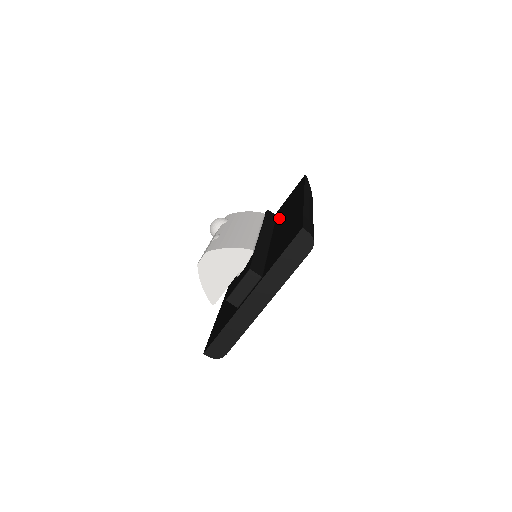
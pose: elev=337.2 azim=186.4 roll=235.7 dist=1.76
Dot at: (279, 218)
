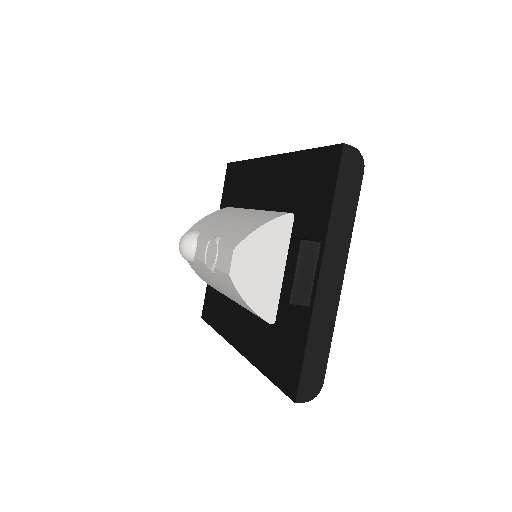
Dot at: occluded
